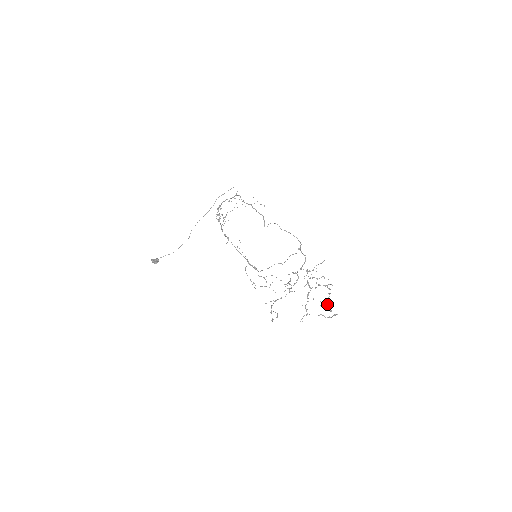
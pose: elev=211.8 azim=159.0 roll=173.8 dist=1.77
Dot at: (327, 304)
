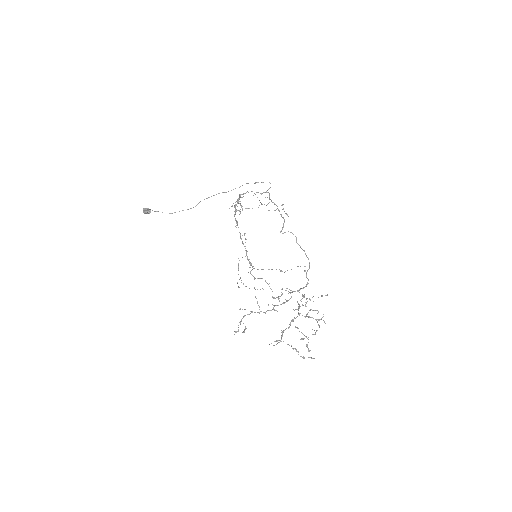
Dot at: occluded
